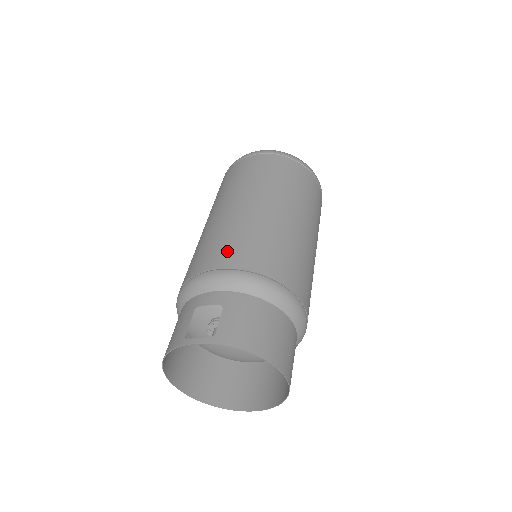
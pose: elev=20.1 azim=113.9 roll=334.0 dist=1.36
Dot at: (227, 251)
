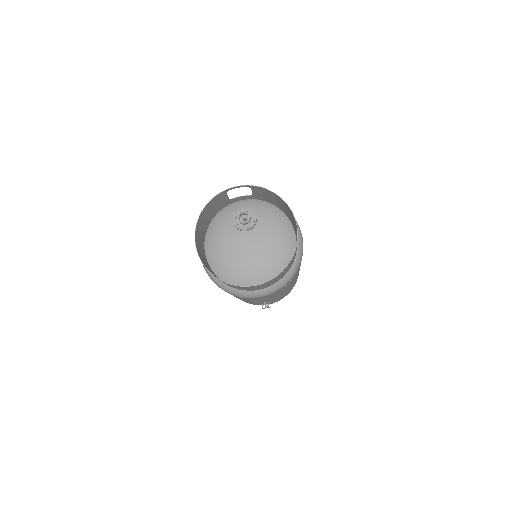
Dot at: occluded
